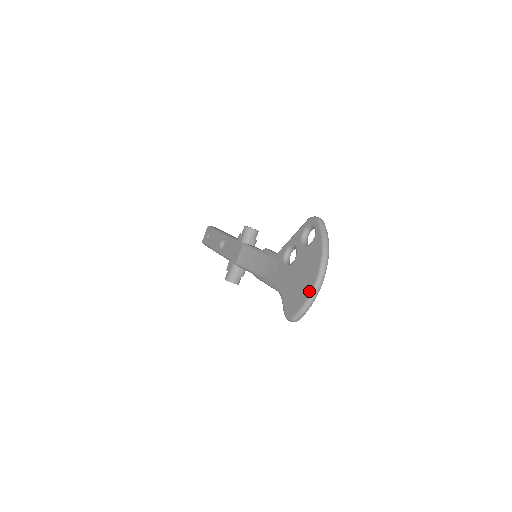
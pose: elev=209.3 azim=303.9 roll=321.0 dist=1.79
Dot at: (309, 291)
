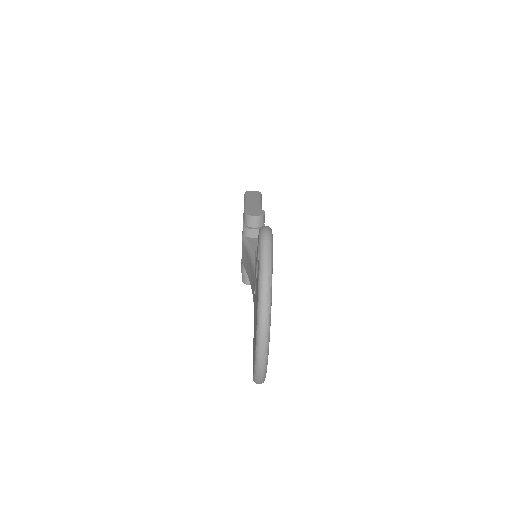
Dot at: occluded
